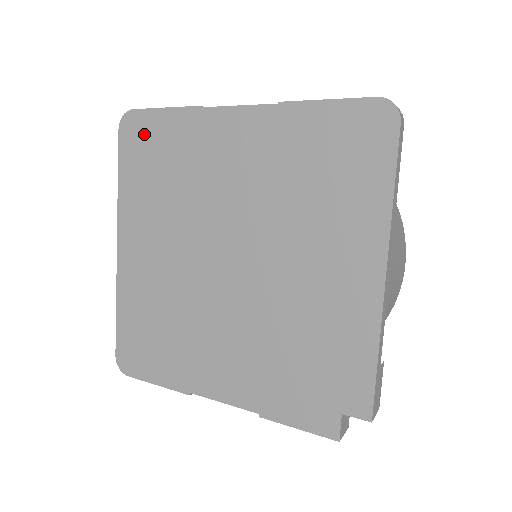
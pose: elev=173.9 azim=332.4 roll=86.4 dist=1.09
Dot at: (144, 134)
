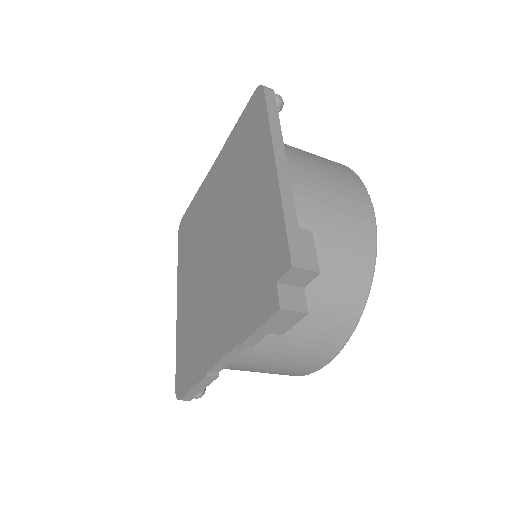
Dot at: (186, 224)
